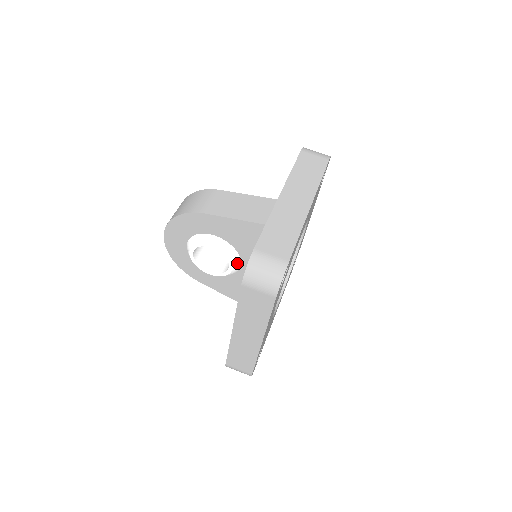
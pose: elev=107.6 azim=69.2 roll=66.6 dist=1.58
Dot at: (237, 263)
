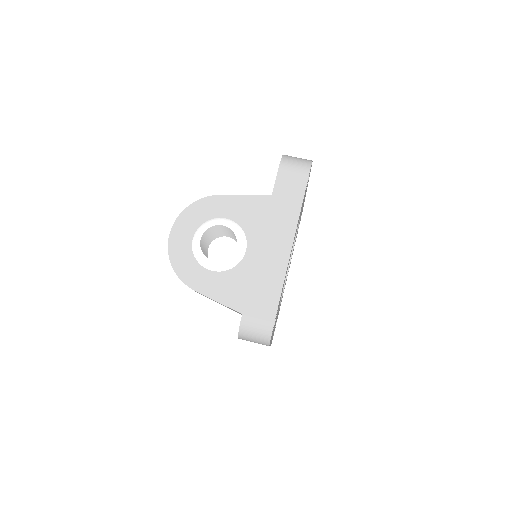
Dot at: (244, 244)
